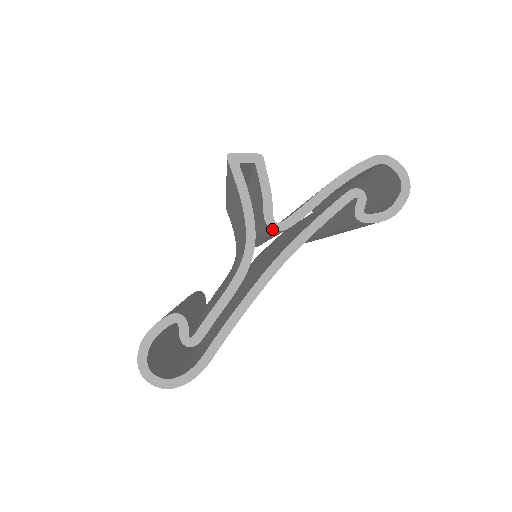
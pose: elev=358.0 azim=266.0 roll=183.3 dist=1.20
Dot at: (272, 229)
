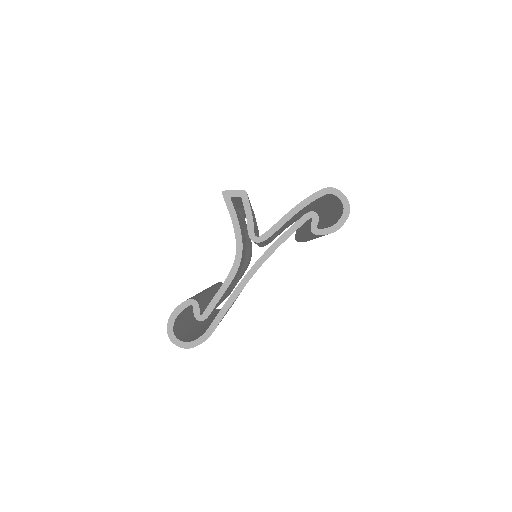
Dot at: (254, 241)
